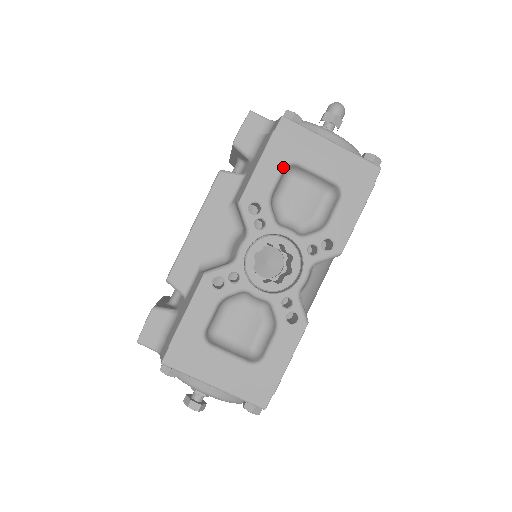
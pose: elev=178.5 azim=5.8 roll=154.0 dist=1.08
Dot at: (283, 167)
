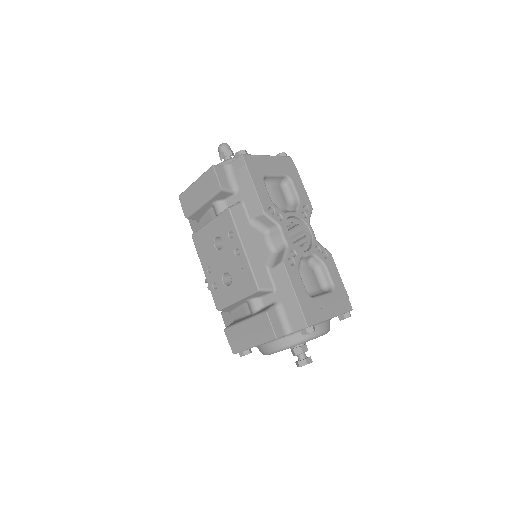
Dot at: (263, 181)
